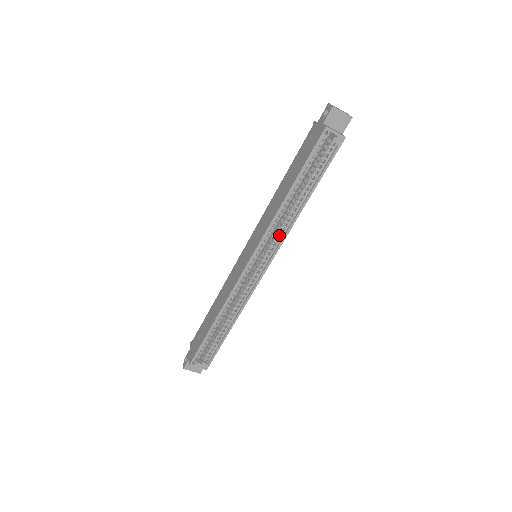
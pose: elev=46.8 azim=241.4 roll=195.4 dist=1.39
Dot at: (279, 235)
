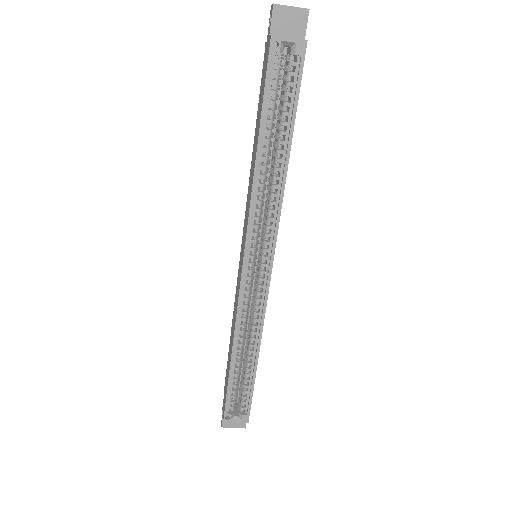
Dot at: (271, 217)
